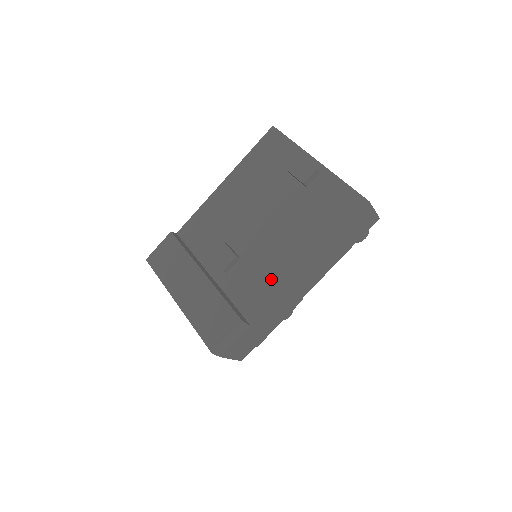
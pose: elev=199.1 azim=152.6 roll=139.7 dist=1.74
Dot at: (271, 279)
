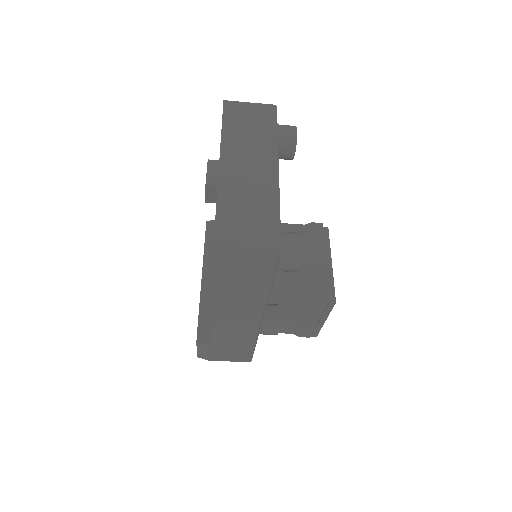
Dot at: occluded
